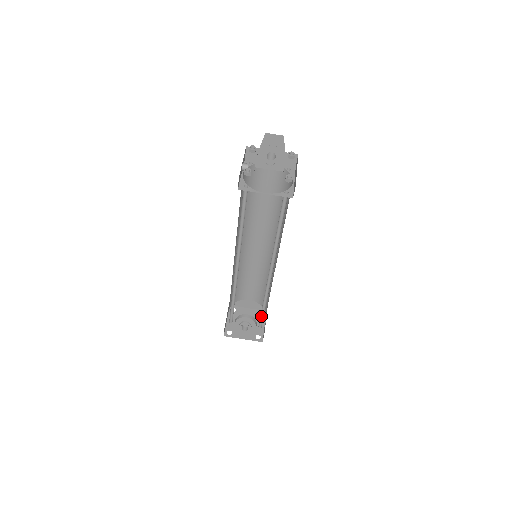
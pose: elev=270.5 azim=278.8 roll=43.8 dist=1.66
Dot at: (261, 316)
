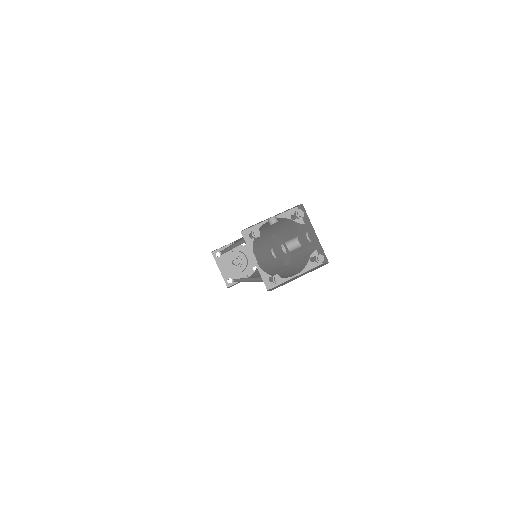
Dot at: (236, 279)
